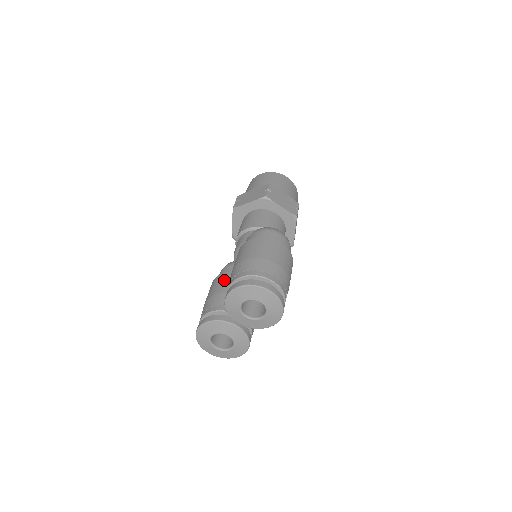
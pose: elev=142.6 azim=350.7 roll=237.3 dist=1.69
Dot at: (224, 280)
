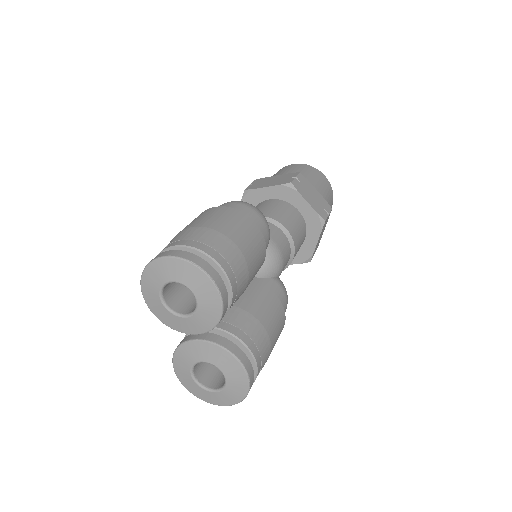
Dot at: occluded
